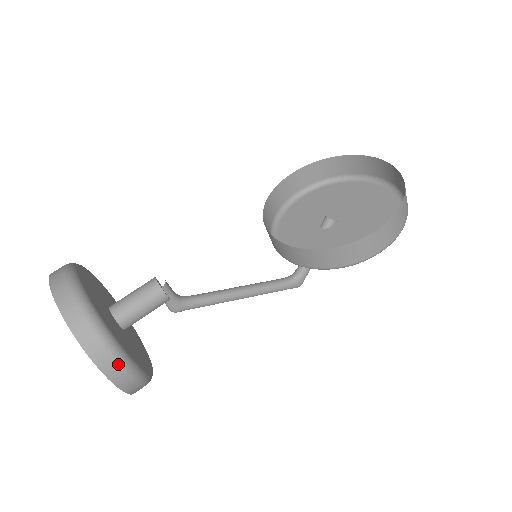
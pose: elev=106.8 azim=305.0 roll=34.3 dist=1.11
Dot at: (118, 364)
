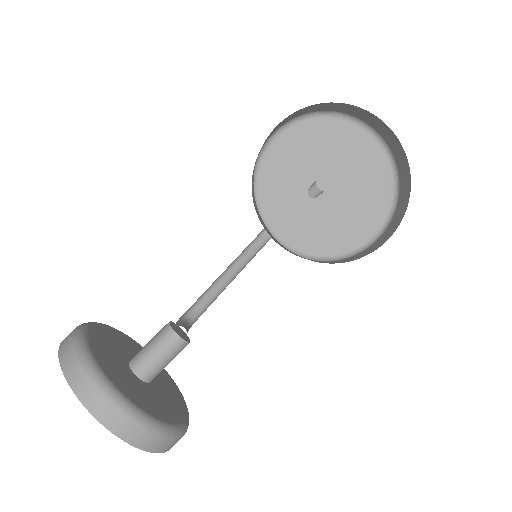
Dot at: occluded
